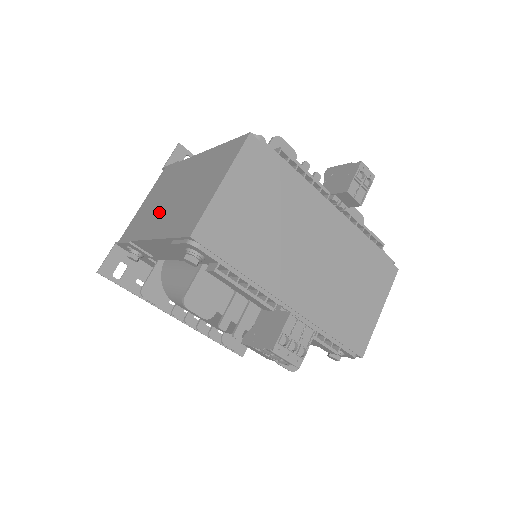
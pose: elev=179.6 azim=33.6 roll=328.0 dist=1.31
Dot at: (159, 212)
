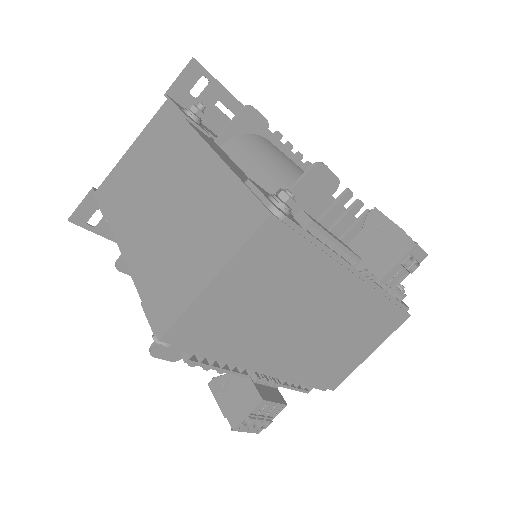
Dot at: (141, 210)
